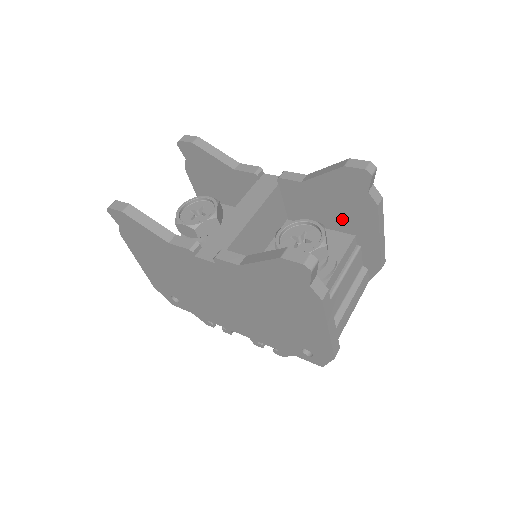
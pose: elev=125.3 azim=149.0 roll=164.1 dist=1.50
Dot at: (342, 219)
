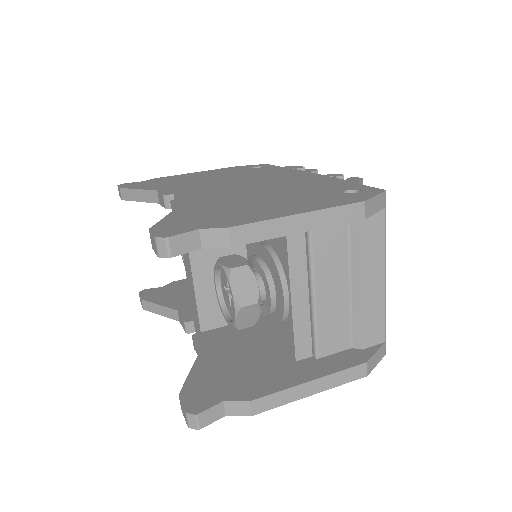
Dot at: occluded
